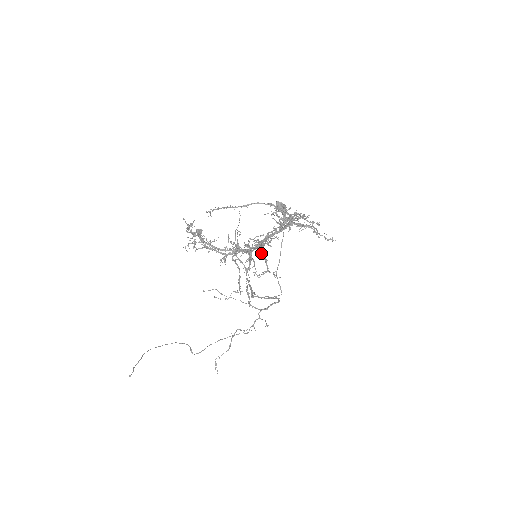
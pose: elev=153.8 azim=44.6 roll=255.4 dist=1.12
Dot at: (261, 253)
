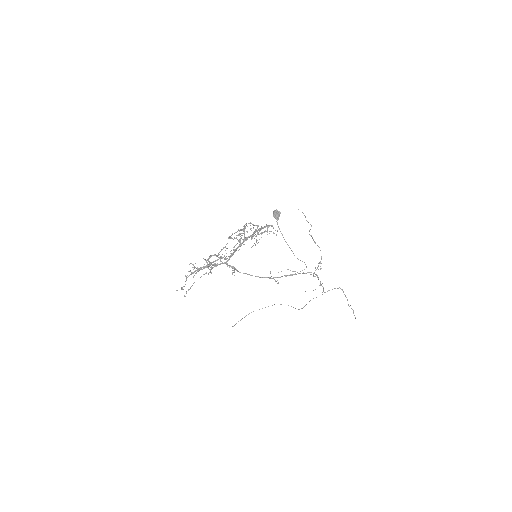
Dot at: (186, 276)
